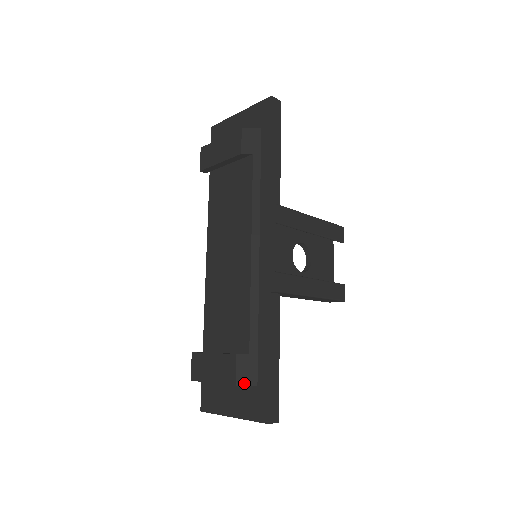
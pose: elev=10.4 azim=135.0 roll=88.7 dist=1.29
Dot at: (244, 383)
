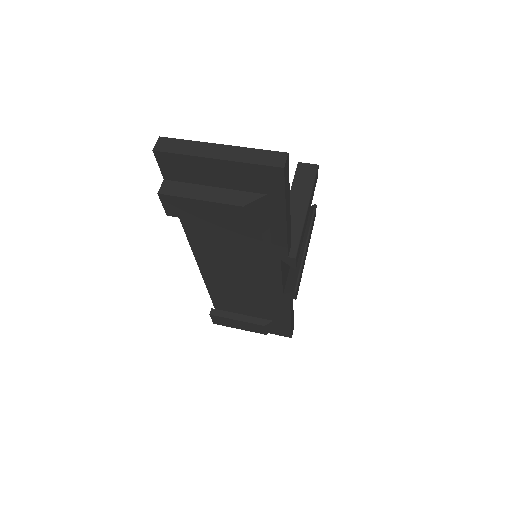
Dot at: (271, 331)
